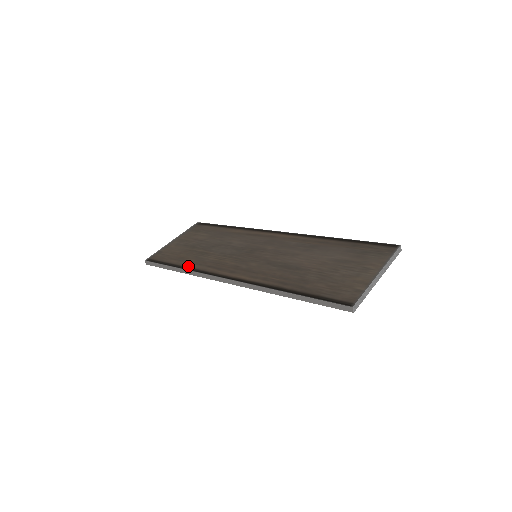
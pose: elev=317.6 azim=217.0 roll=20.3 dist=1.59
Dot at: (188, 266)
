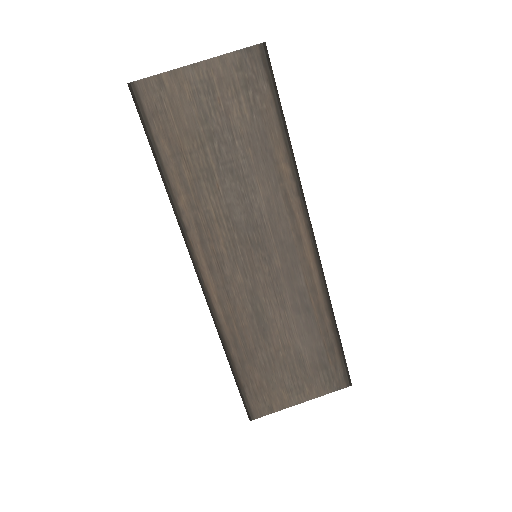
Dot at: (175, 191)
